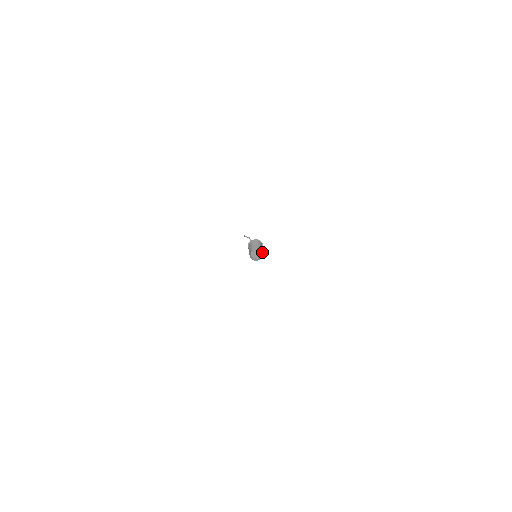
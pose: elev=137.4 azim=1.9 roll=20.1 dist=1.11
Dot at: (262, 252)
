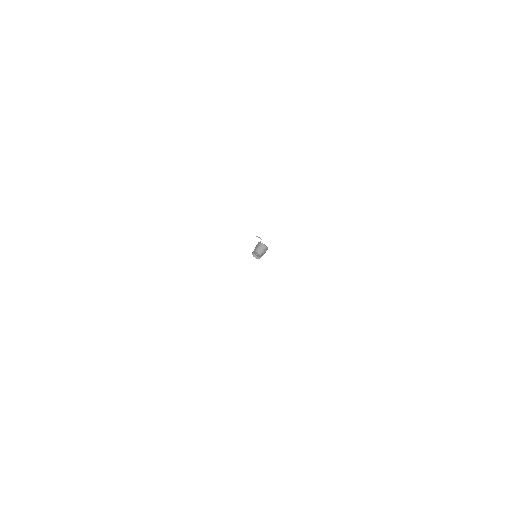
Dot at: occluded
